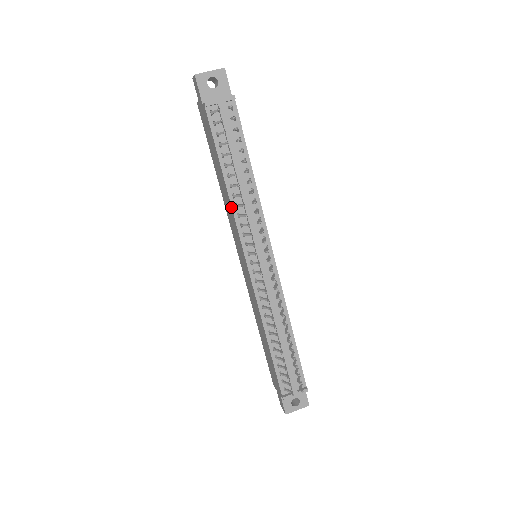
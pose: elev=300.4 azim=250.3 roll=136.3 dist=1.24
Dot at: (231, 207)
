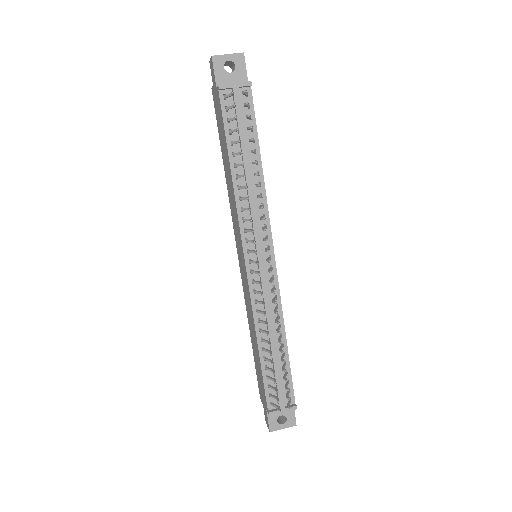
Dot at: (235, 199)
